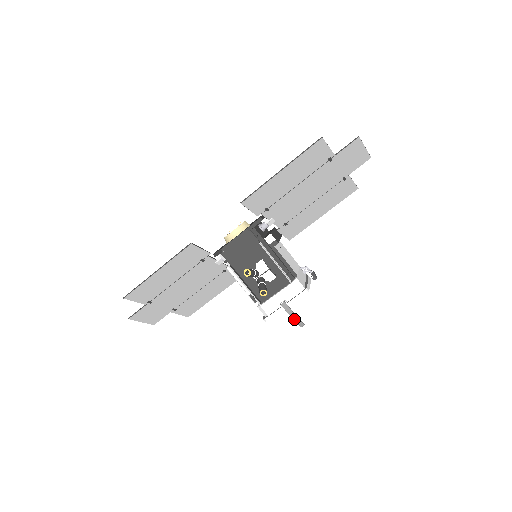
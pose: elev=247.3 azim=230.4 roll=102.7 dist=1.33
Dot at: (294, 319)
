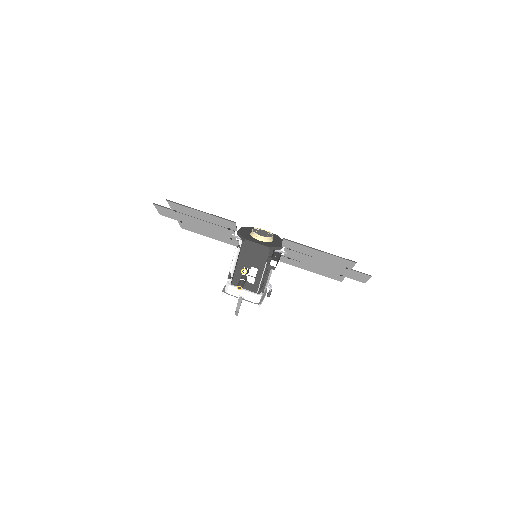
Dot at: (237, 309)
